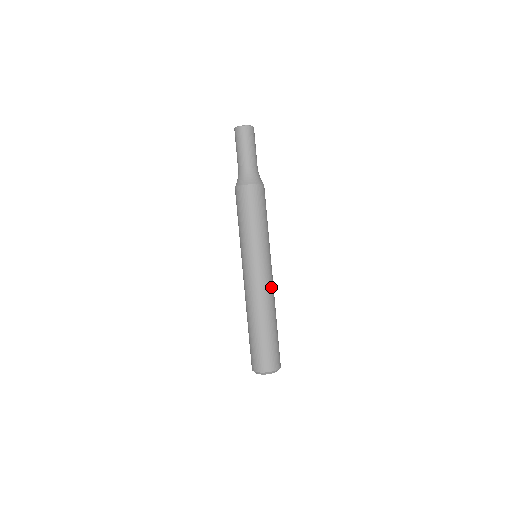
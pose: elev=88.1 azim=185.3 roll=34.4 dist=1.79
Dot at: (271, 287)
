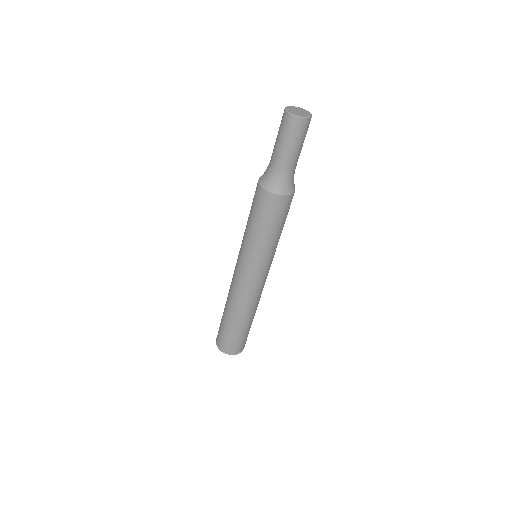
Dot at: occluded
